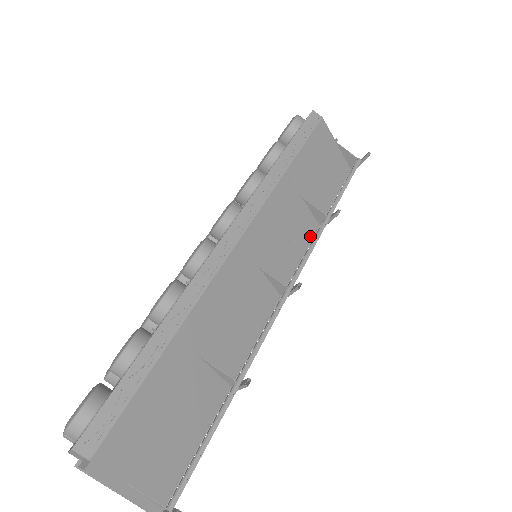
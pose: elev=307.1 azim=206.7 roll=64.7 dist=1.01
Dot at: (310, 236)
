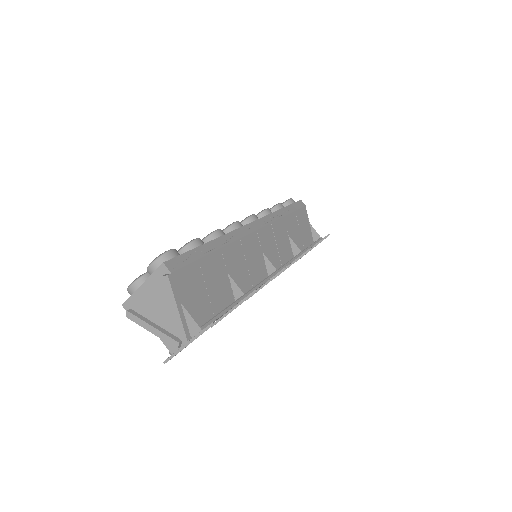
Dot at: occluded
